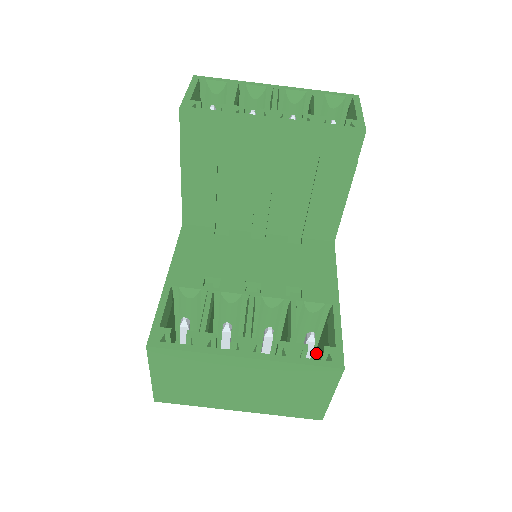
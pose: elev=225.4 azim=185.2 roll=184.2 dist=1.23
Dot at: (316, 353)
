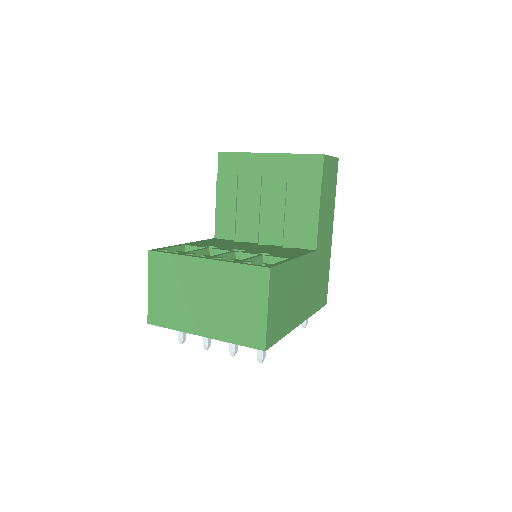
Dot at: occluded
